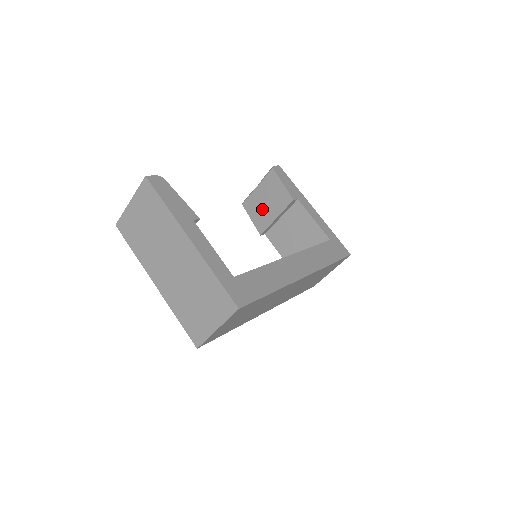
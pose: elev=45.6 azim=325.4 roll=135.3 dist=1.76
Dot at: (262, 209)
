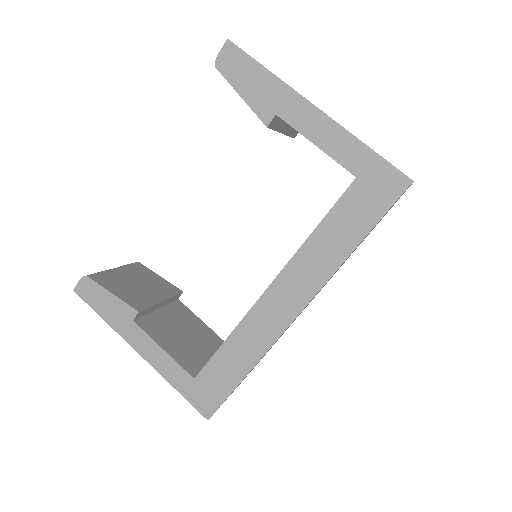
Dot at: occluded
